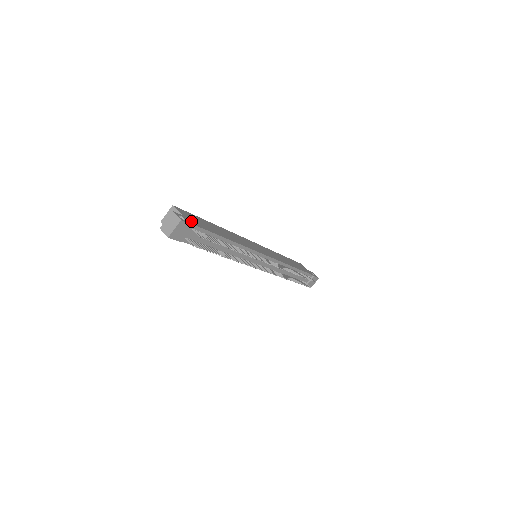
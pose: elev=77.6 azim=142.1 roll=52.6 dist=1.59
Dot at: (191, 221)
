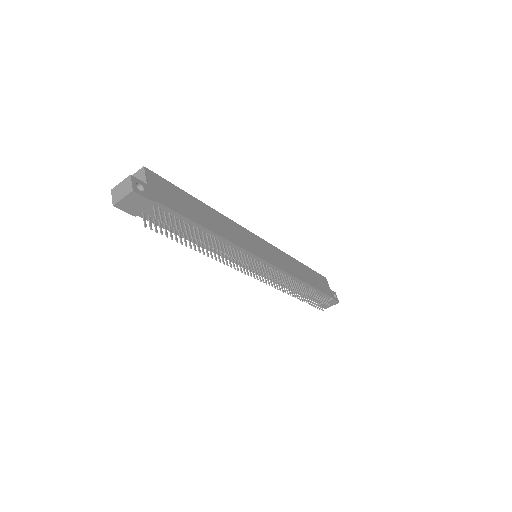
Dot at: (156, 194)
